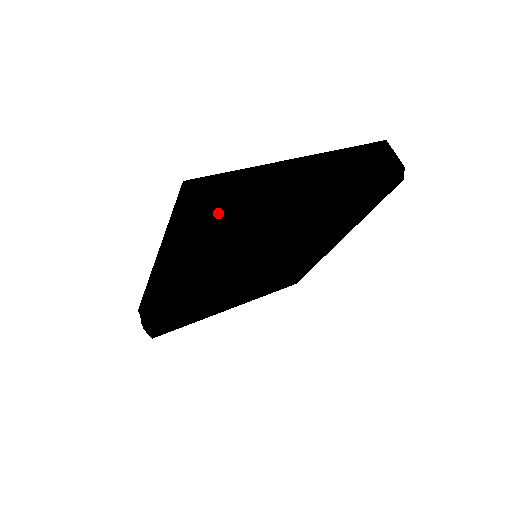
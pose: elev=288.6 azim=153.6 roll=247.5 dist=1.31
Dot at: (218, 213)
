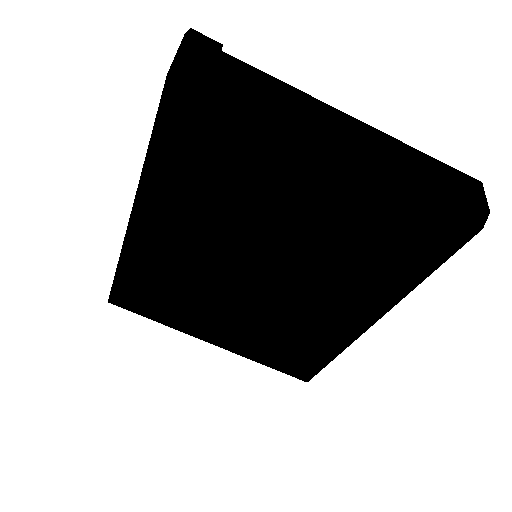
Dot at: (198, 65)
